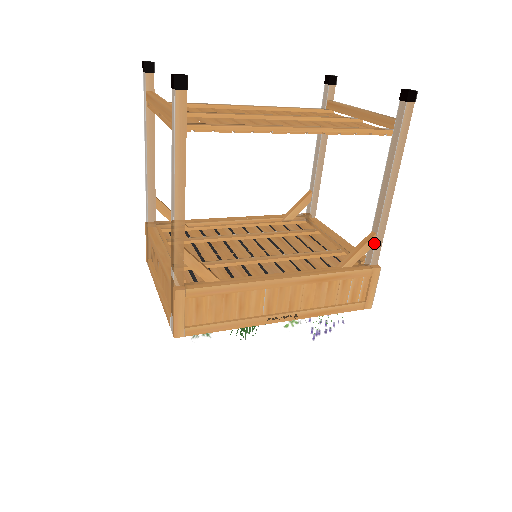
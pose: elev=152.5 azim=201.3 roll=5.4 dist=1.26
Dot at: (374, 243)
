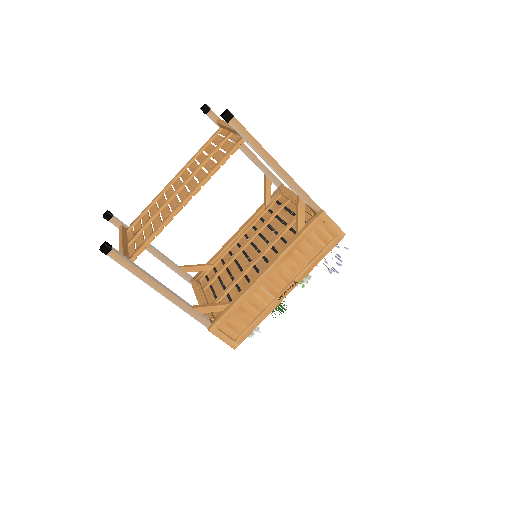
Dot at: (304, 202)
